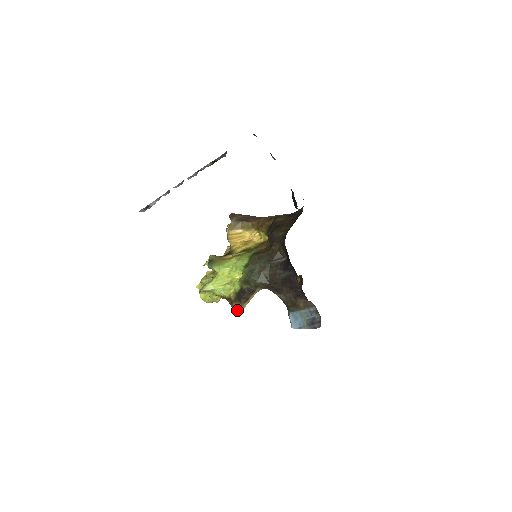
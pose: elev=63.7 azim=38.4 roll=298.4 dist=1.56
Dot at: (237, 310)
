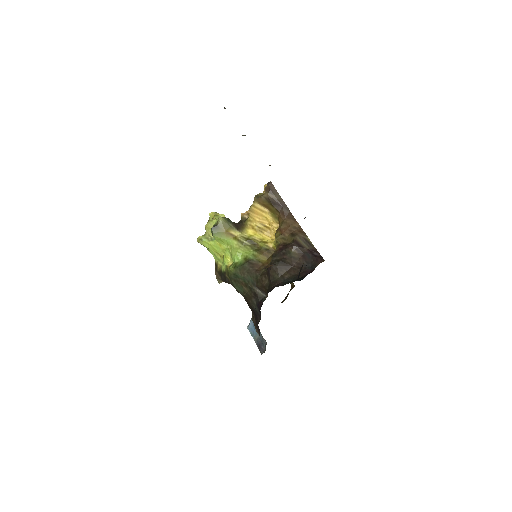
Dot at: (217, 278)
